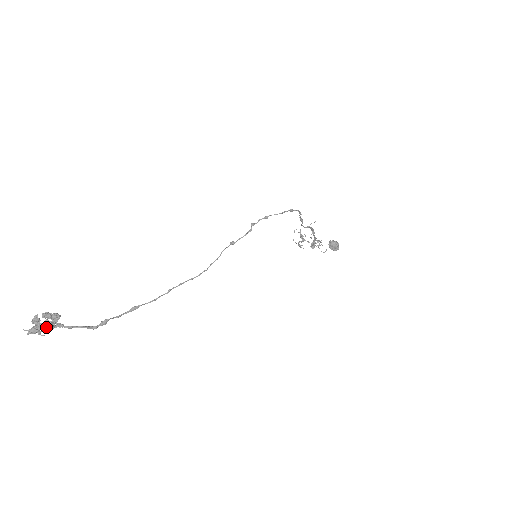
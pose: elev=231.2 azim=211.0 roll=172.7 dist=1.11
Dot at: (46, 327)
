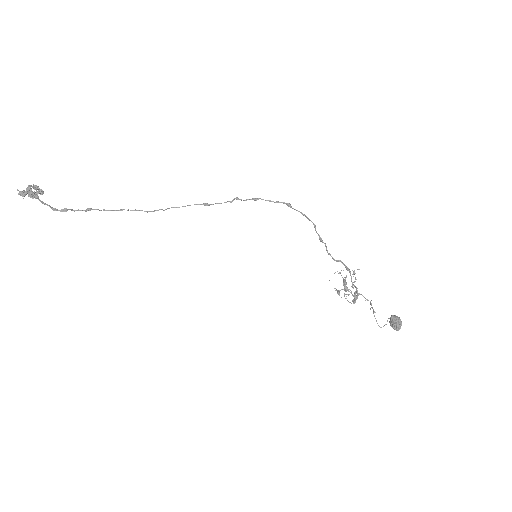
Dot at: (28, 192)
